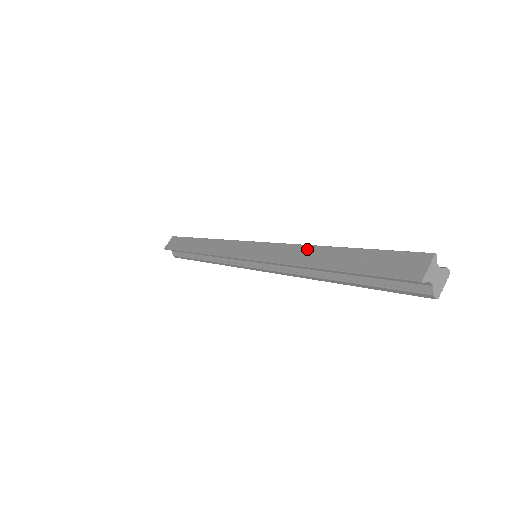
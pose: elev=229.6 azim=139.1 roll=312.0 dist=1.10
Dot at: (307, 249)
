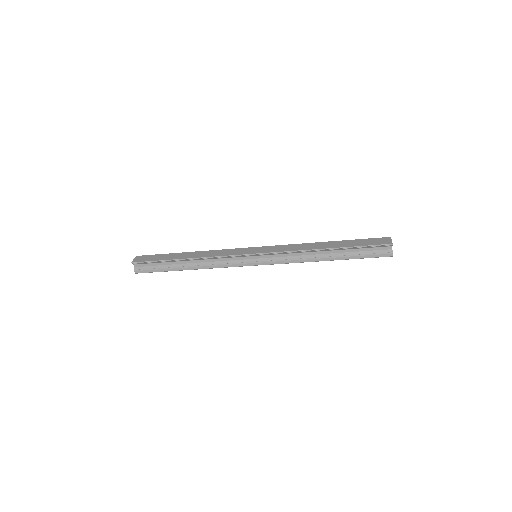
Dot at: (310, 244)
